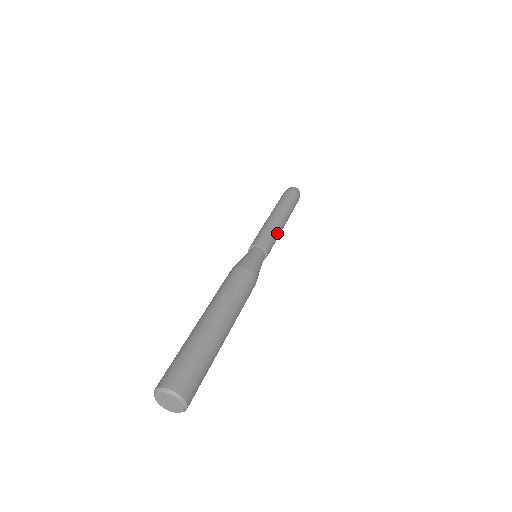
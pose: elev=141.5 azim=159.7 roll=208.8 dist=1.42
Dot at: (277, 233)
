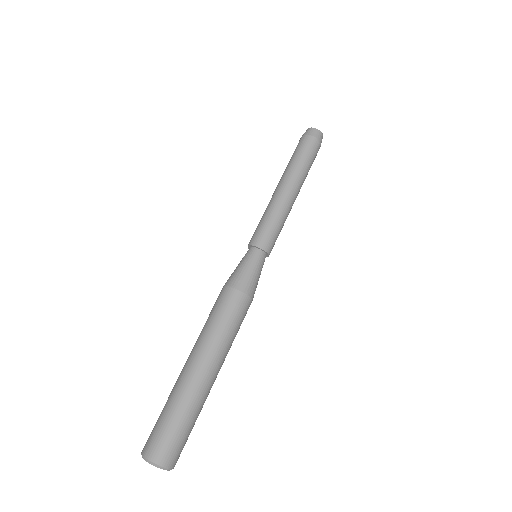
Dot at: (278, 214)
